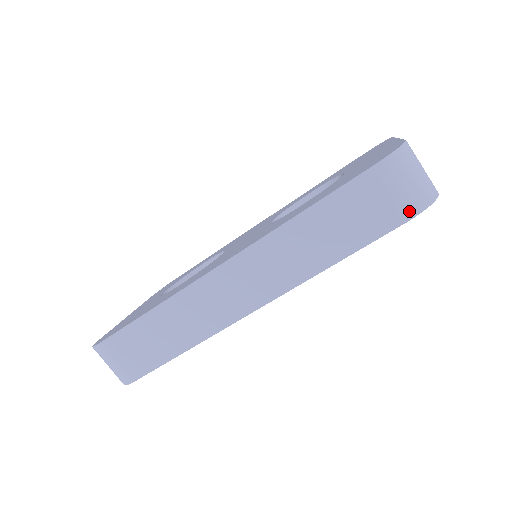
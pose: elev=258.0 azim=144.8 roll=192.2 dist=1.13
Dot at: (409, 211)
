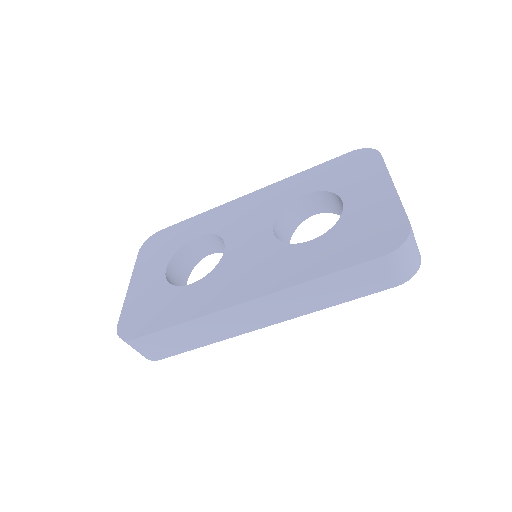
Dot at: (401, 280)
